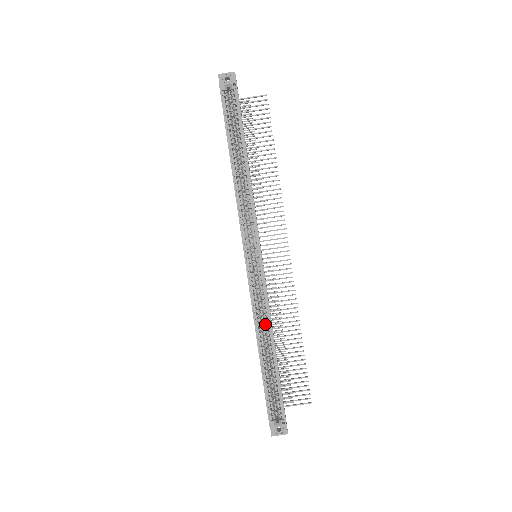
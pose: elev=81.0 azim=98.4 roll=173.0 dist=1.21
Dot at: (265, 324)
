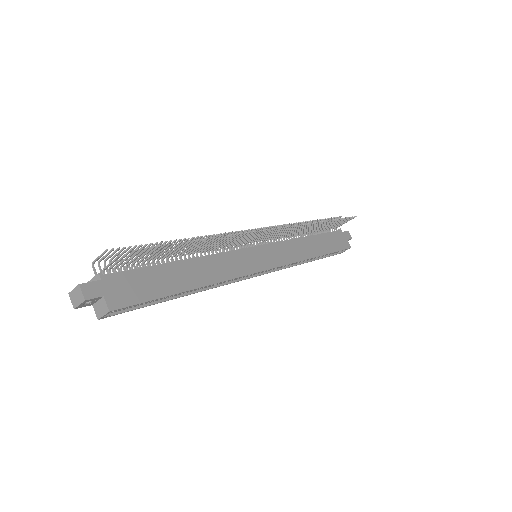
Dot at: occluded
